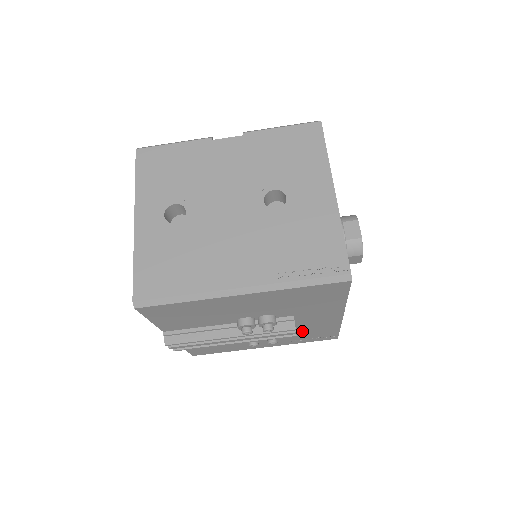
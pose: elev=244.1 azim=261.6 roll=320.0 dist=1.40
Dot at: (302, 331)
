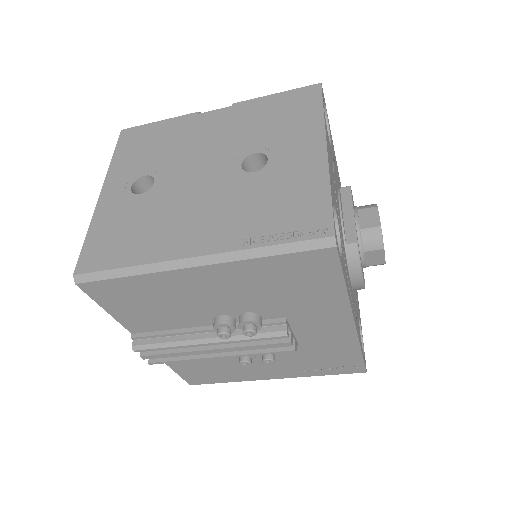
Dot at: (310, 351)
